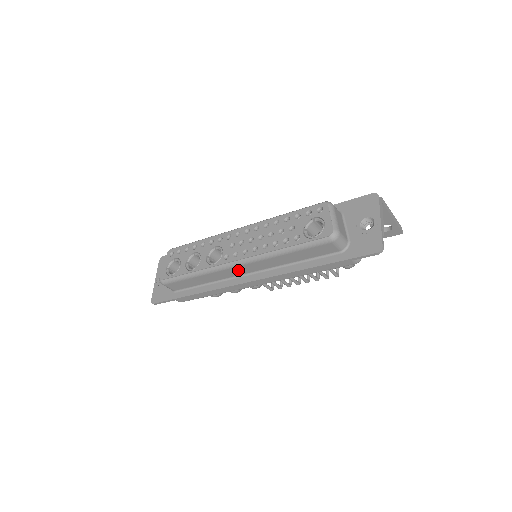
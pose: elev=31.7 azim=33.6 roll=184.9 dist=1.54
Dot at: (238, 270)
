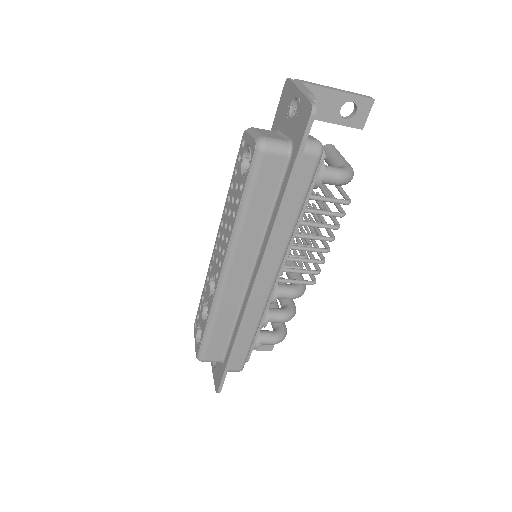
Dot at: (236, 279)
